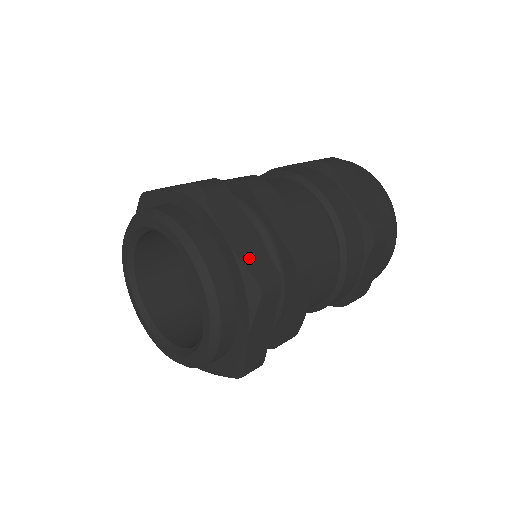
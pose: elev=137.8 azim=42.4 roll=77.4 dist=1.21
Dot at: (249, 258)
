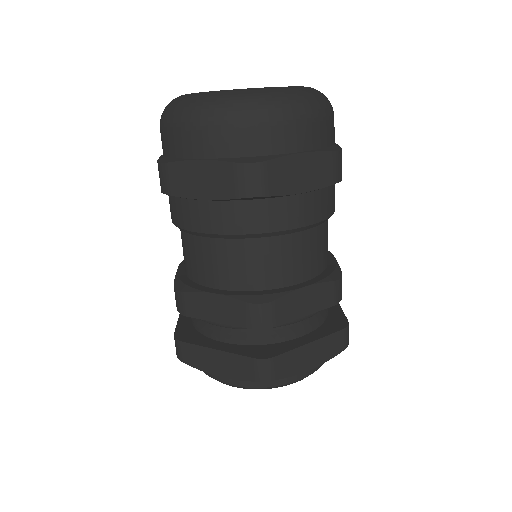
Dot at: (330, 352)
